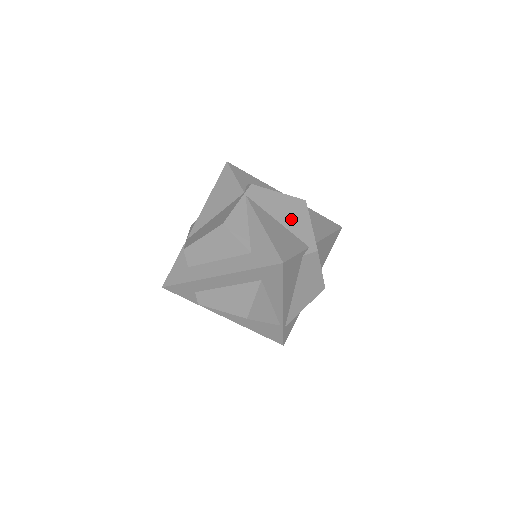
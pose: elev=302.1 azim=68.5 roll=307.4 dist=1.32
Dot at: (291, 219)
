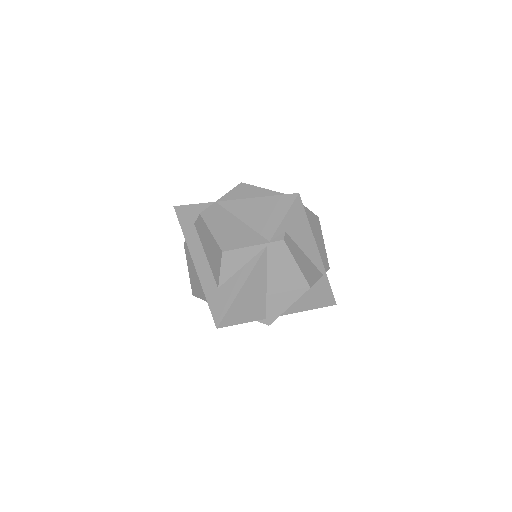
Dot at: (279, 291)
